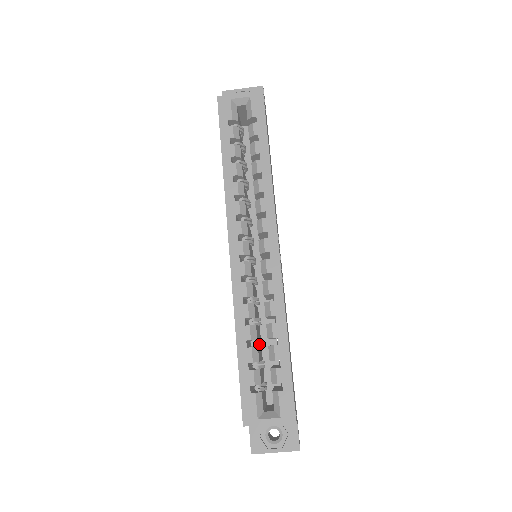
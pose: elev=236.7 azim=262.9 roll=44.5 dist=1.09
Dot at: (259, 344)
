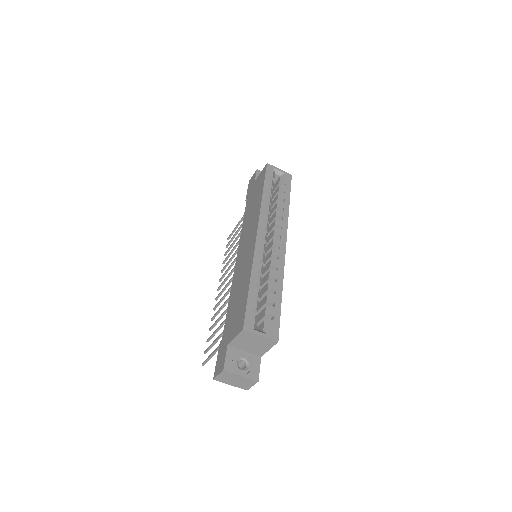
Dot at: occluded
